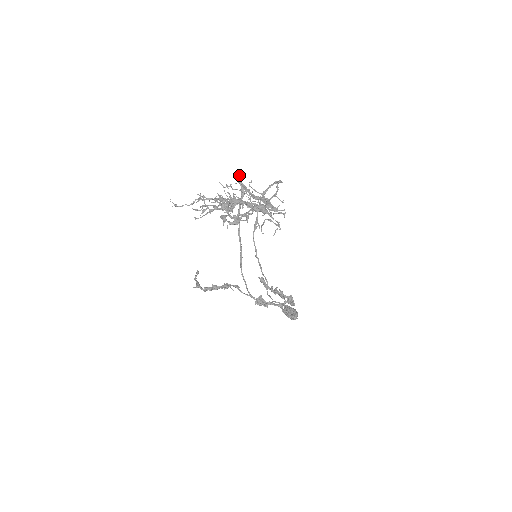
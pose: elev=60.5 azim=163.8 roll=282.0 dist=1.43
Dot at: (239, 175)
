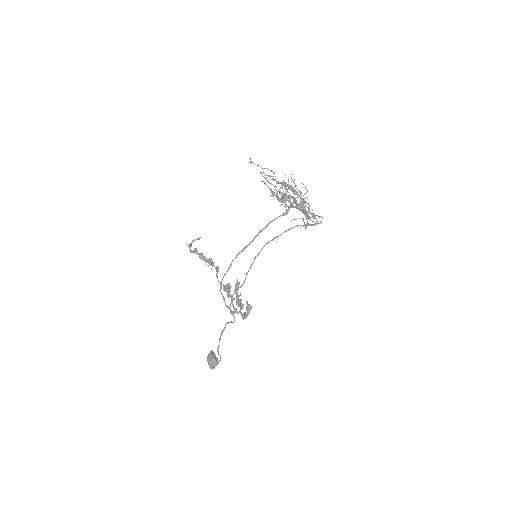
Dot at: occluded
